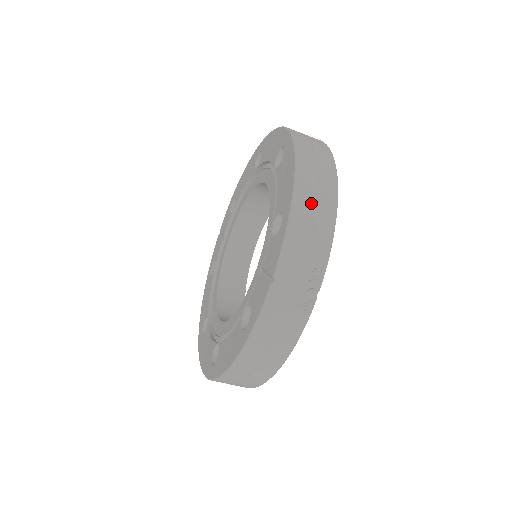
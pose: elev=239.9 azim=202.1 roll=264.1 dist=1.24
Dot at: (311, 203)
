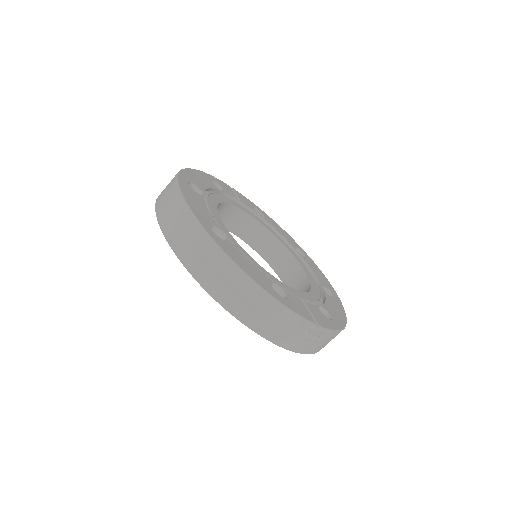
Dot at: (253, 312)
